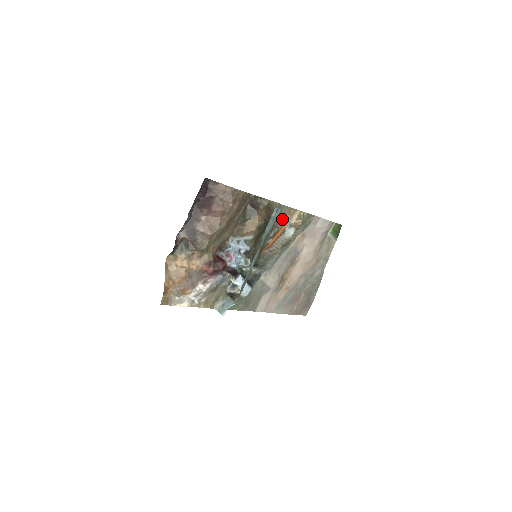
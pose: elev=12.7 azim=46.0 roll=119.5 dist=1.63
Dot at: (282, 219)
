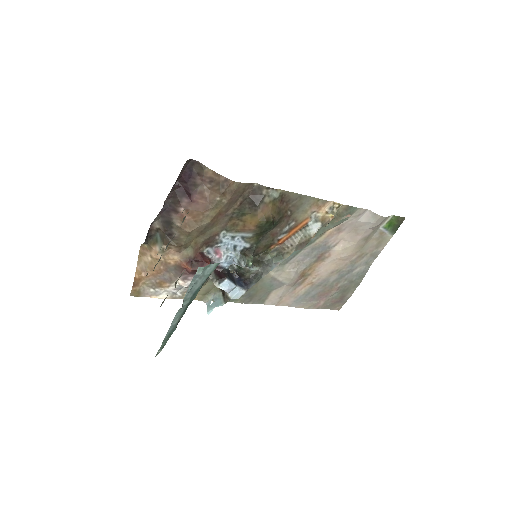
Dot at: (304, 211)
